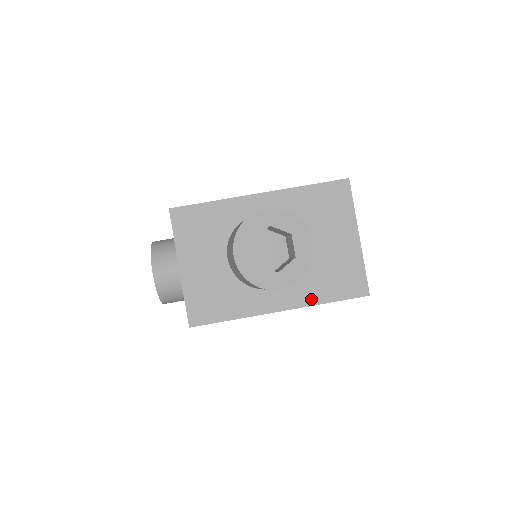
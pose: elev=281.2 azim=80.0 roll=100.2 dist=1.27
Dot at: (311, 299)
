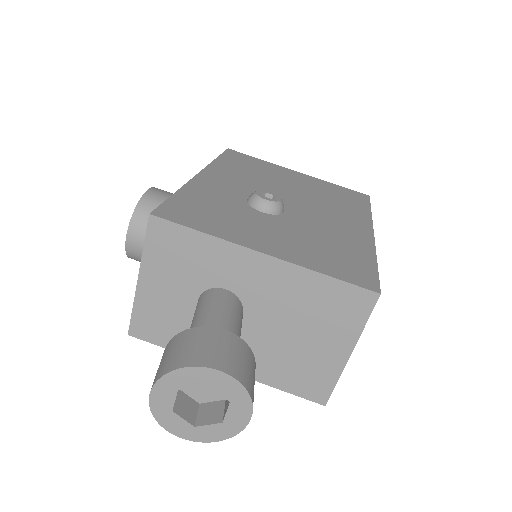
Dot at: (263, 377)
